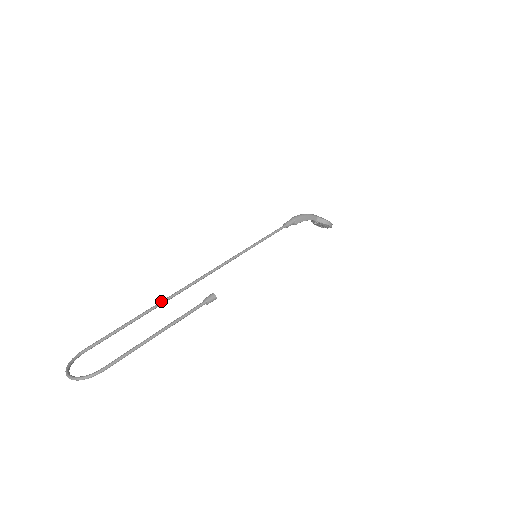
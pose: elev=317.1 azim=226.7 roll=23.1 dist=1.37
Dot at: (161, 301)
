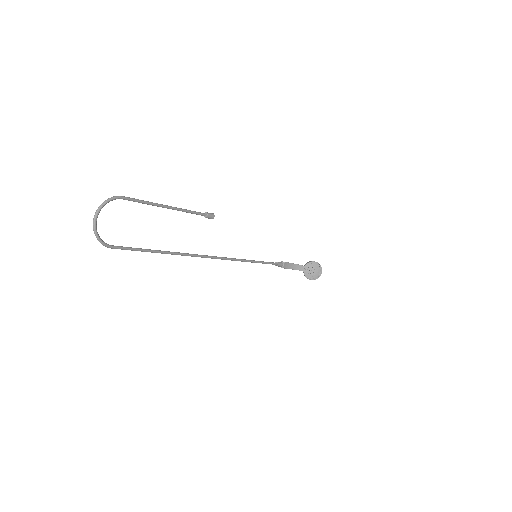
Dot at: (179, 254)
